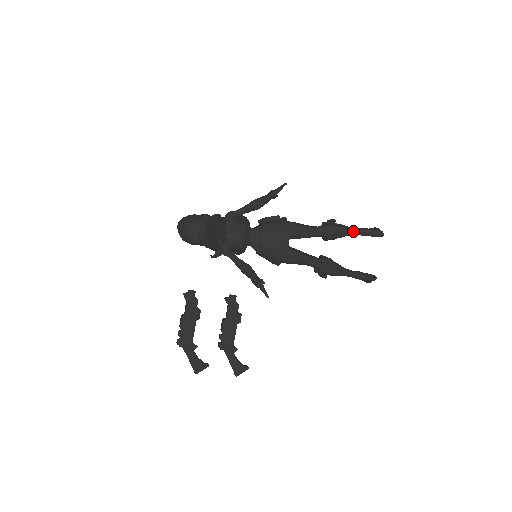
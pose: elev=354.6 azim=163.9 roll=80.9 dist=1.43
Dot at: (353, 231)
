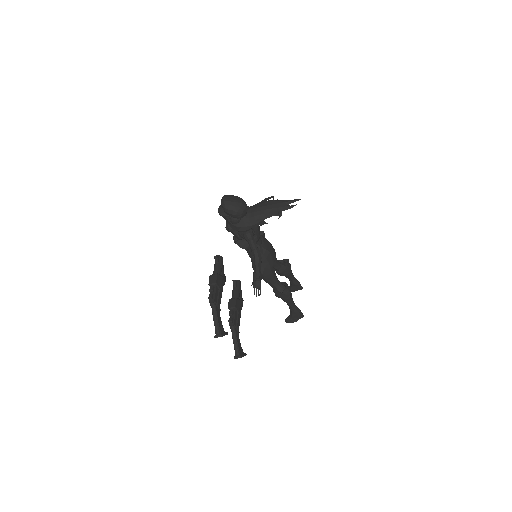
Dot at: (293, 275)
